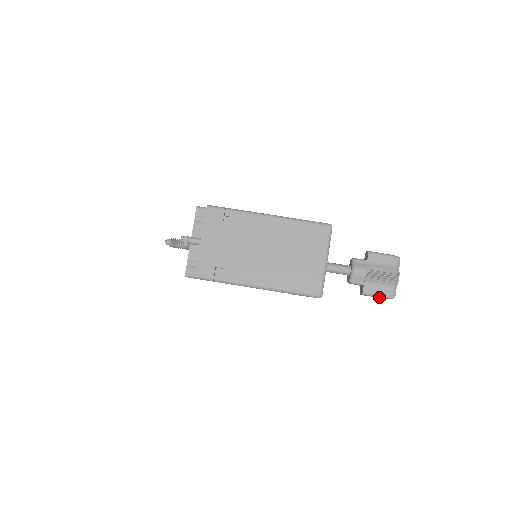
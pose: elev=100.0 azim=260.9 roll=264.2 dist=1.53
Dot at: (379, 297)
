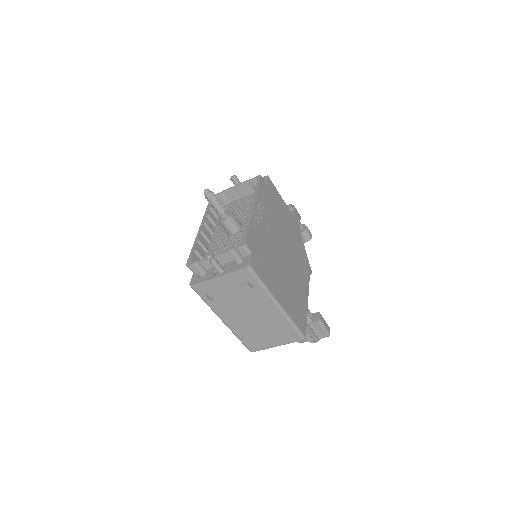
Dot at: occluded
